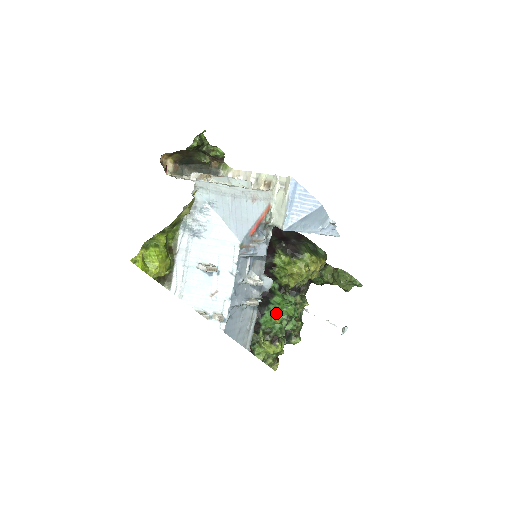
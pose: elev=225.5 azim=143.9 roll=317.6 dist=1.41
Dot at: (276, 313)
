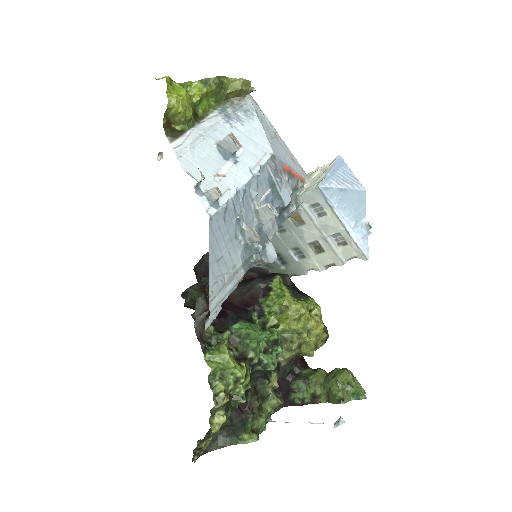
Dot at: (255, 330)
